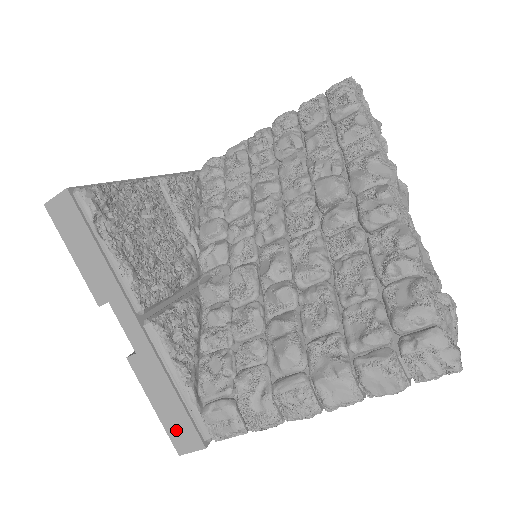
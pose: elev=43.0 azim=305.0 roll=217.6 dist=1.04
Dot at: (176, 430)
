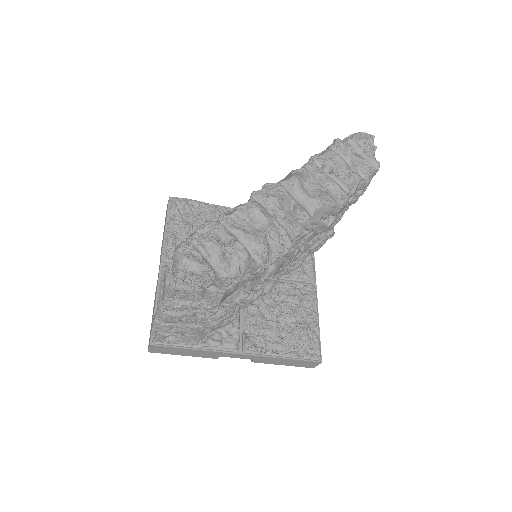
Dot at: (150, 333)
